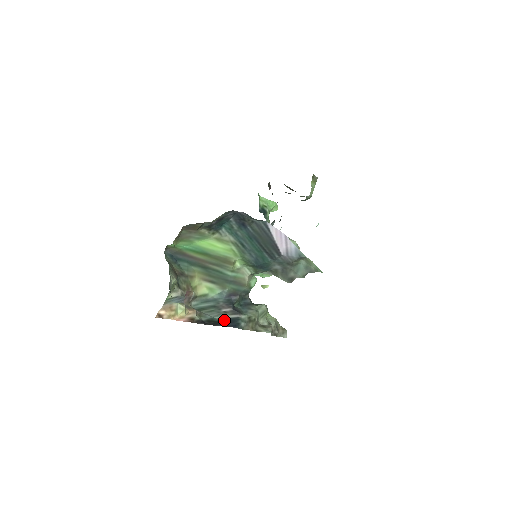
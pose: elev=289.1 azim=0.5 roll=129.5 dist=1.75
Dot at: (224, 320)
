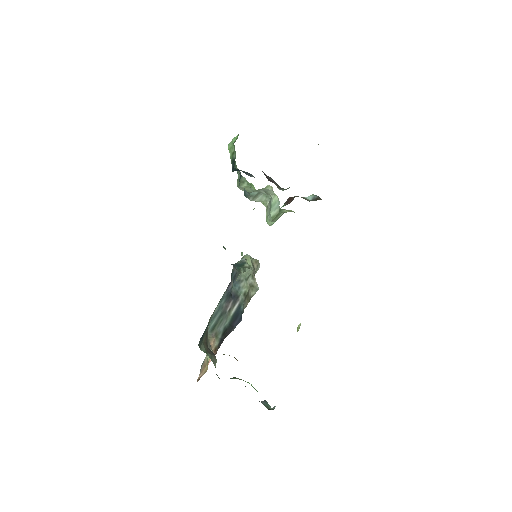
Dot at: (232, 320)
